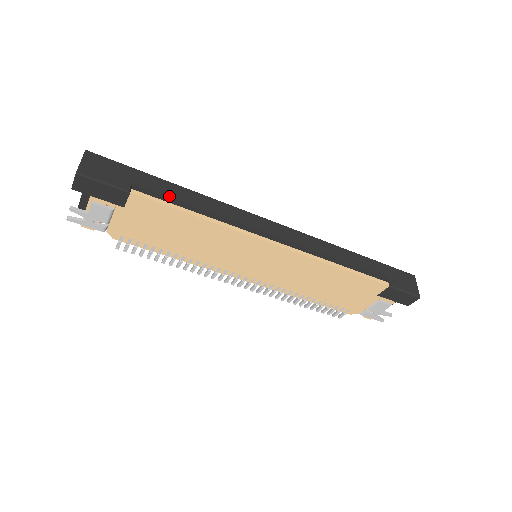
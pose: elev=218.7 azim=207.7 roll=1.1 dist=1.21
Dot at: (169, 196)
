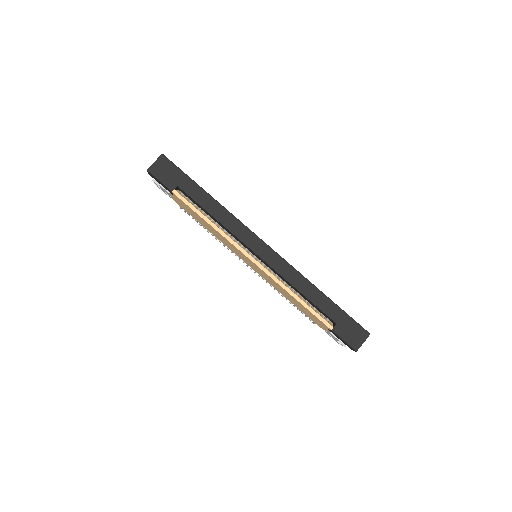
Dot at: (197, 201)
